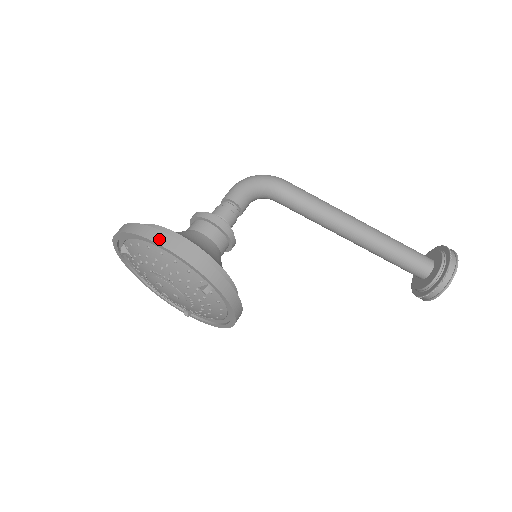
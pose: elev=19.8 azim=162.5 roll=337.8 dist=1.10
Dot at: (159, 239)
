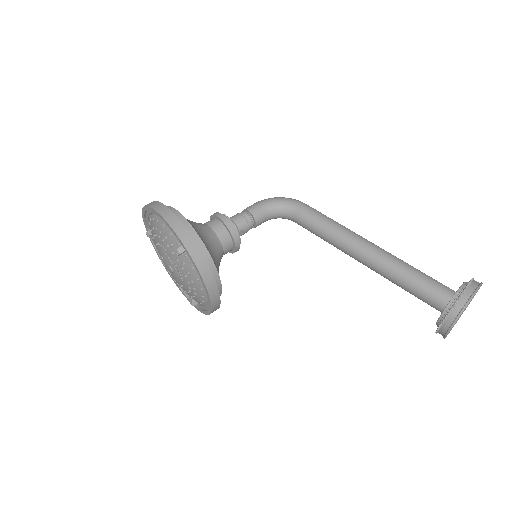
Dot at: (155, 206)
